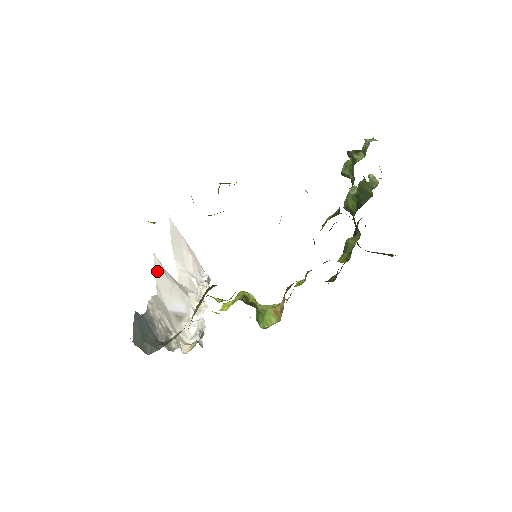
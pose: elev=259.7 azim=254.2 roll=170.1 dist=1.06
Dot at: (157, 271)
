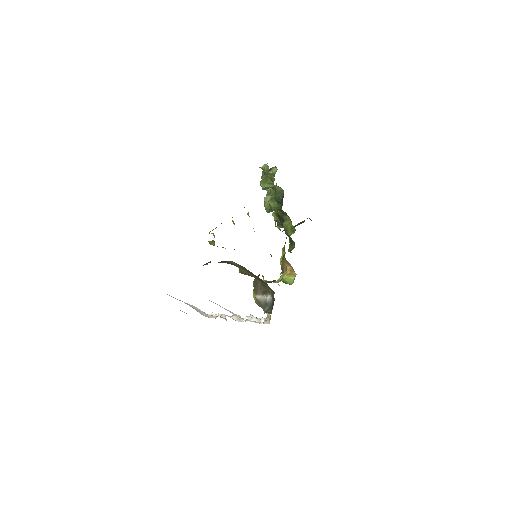
Dot at: occluded
